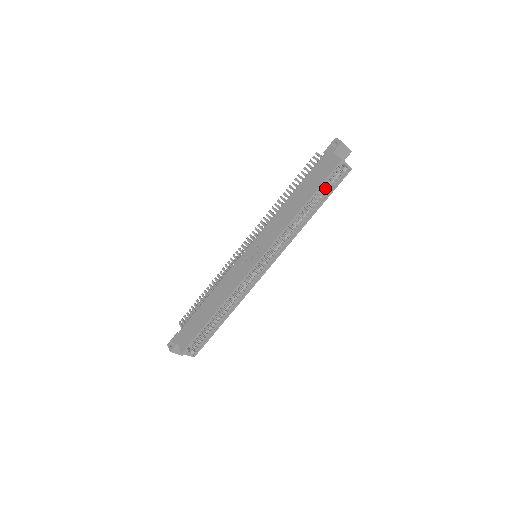
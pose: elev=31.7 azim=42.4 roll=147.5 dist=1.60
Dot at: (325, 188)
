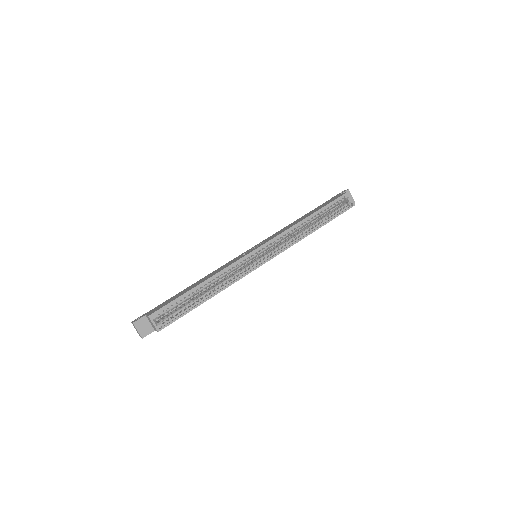
Dot at: (331, 212)
